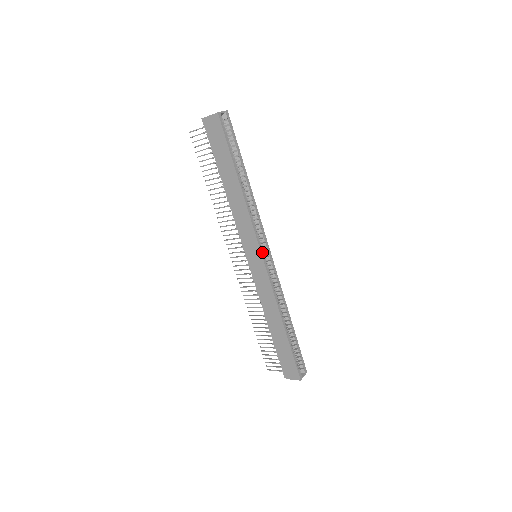
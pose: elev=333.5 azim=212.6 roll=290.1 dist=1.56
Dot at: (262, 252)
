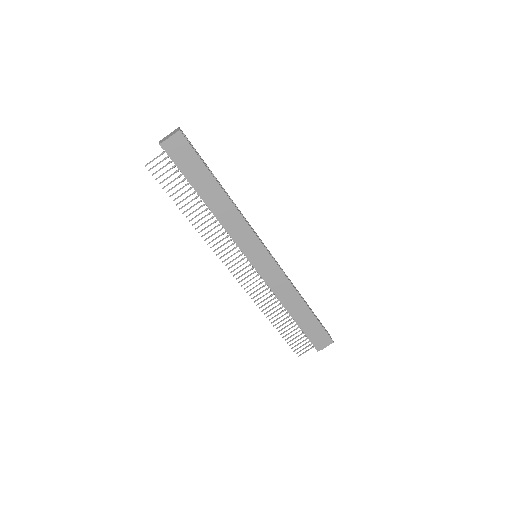
Dot at: occluded
